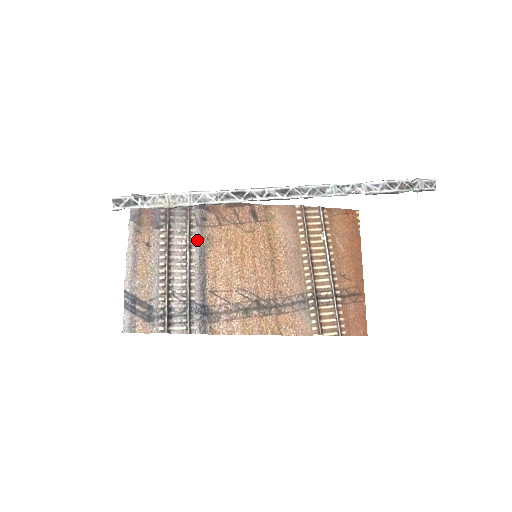
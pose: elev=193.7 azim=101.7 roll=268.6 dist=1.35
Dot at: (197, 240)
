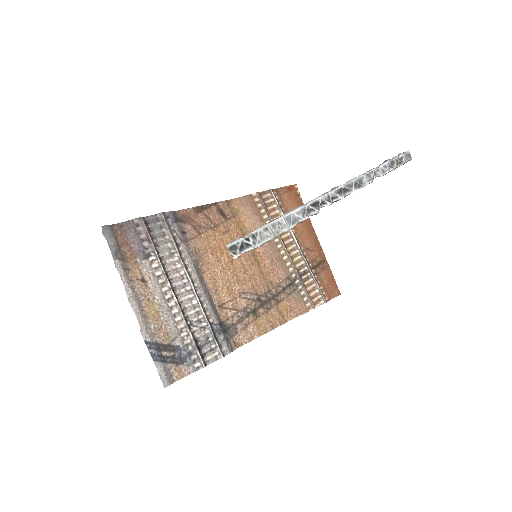
Dot at: (188, 258)
